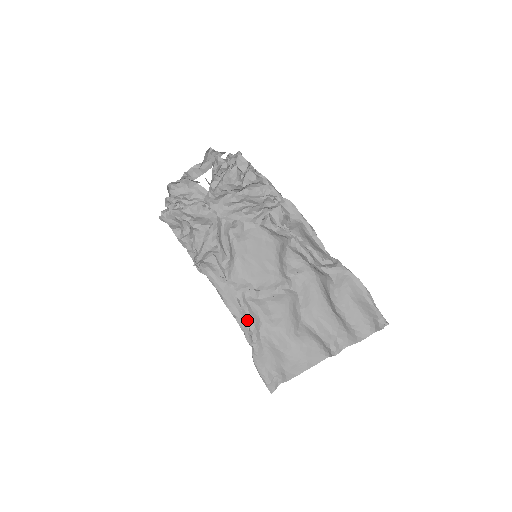
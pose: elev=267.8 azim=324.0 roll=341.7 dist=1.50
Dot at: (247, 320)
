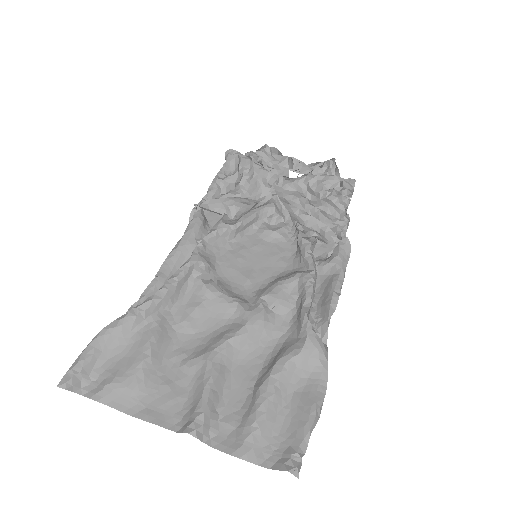
Dot at: (166, 284)
